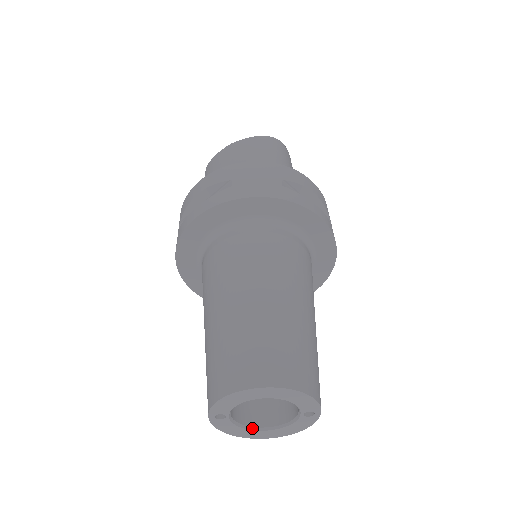
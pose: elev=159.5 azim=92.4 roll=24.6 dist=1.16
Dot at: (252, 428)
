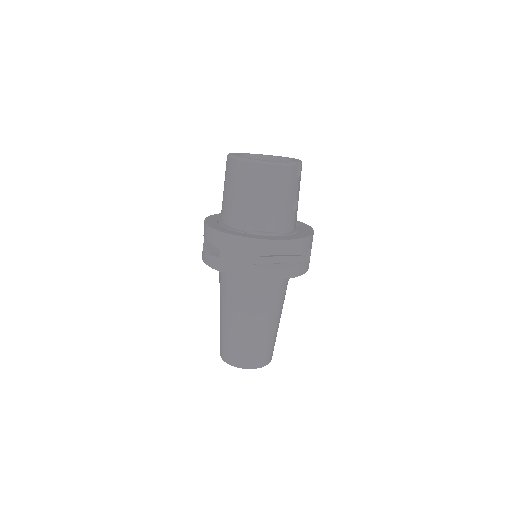
Dot at: occluded
